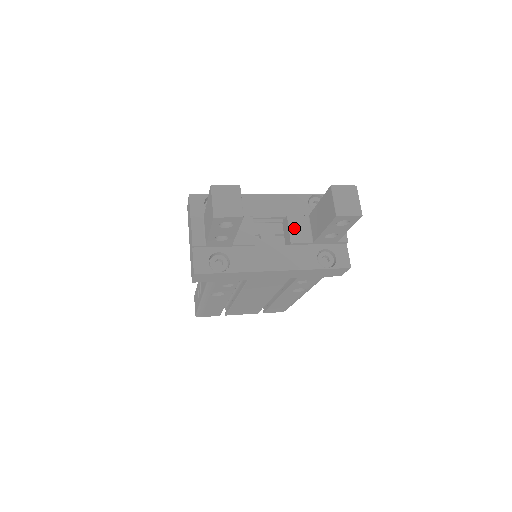
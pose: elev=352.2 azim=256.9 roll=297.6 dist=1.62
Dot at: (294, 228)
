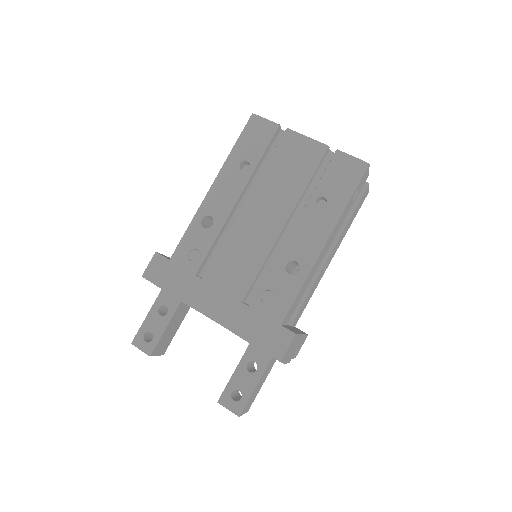
Dot at: occluded
